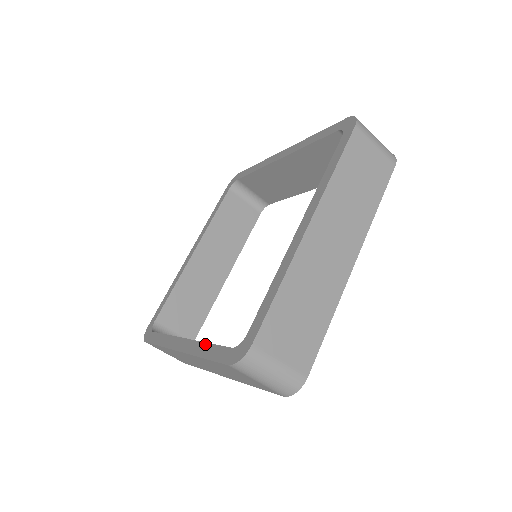
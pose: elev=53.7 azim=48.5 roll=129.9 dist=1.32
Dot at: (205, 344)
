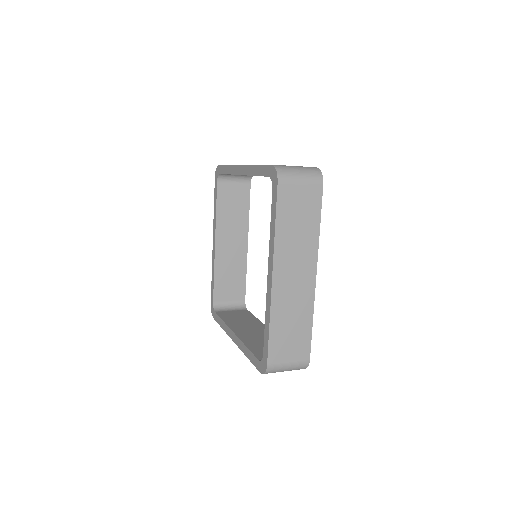
Dot at: (213, 274)
